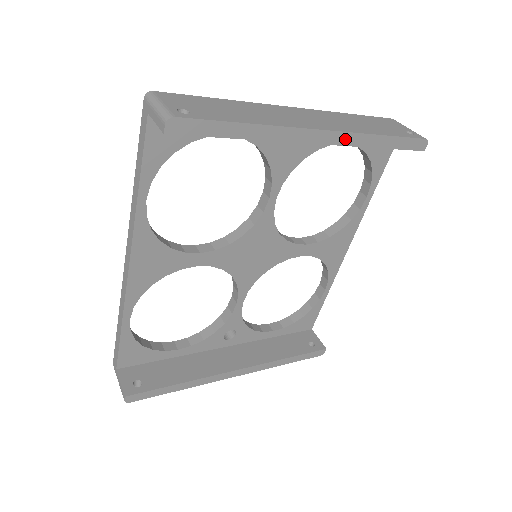
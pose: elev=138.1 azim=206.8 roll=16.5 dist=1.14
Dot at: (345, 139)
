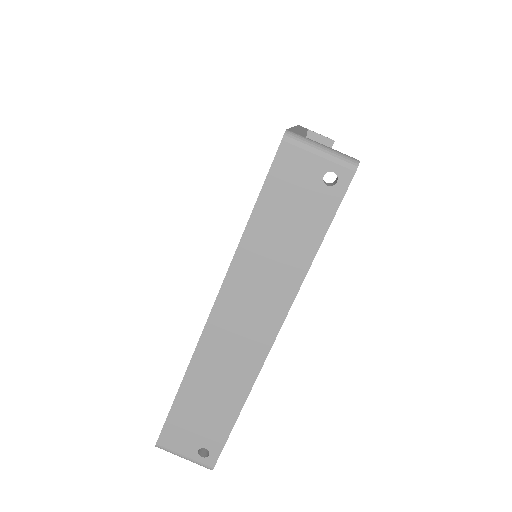
Dot at: (291, 303)
